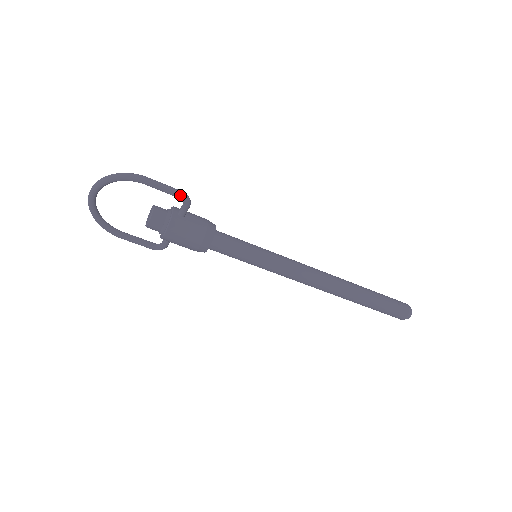
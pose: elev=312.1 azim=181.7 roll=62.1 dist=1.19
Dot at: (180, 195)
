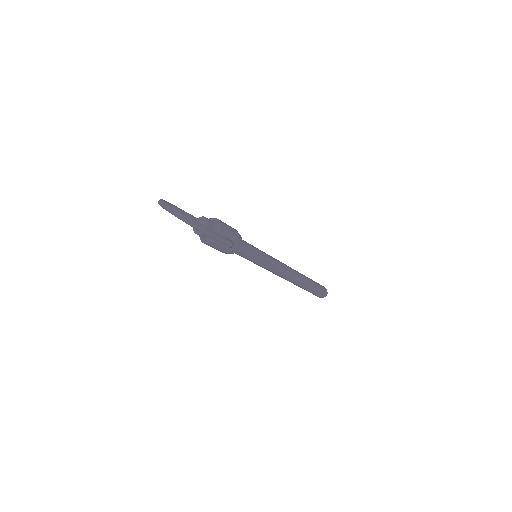
Dot at: (228, 246)
